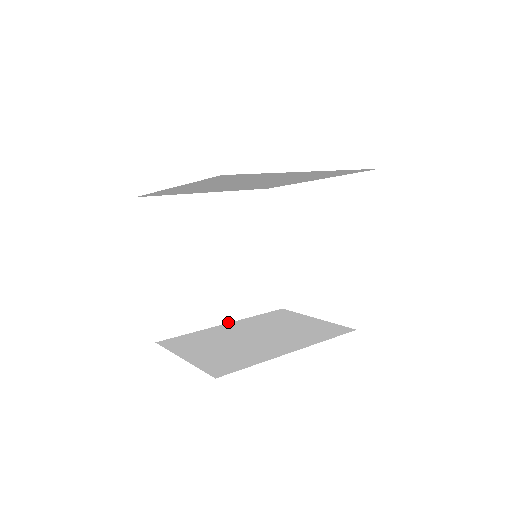
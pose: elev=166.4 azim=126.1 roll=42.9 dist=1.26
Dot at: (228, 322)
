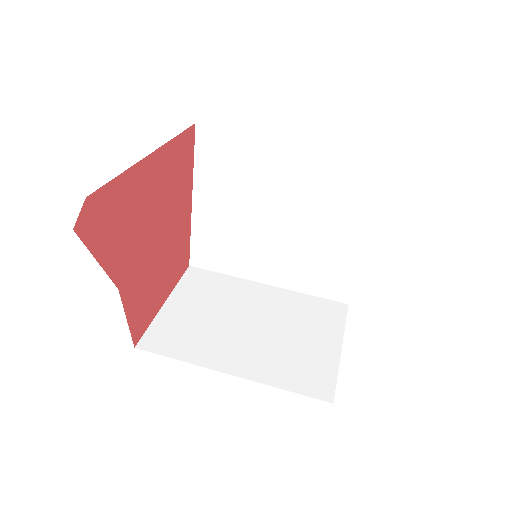
Dot at: (271, 284)
